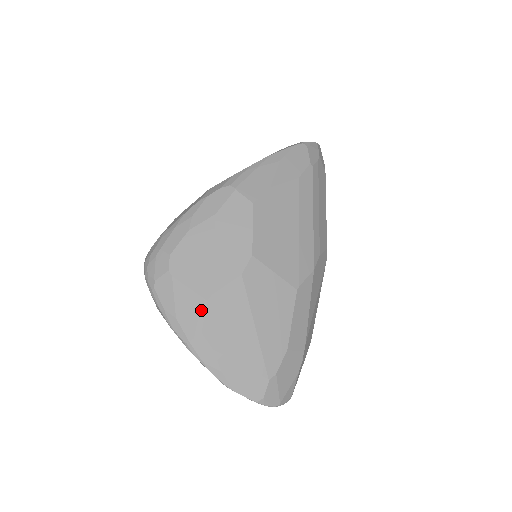
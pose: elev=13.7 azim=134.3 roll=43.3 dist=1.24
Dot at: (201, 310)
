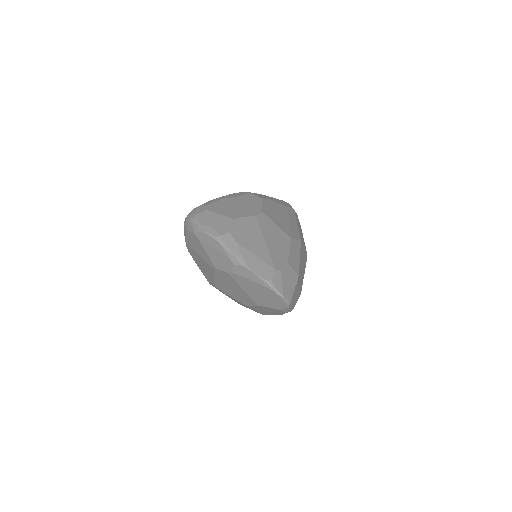
Dot at: (229, 223)
